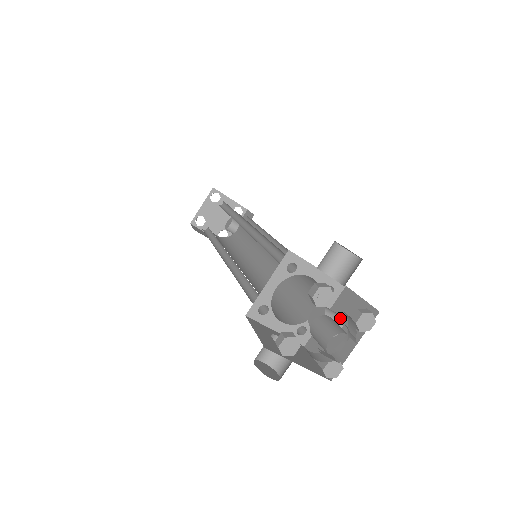
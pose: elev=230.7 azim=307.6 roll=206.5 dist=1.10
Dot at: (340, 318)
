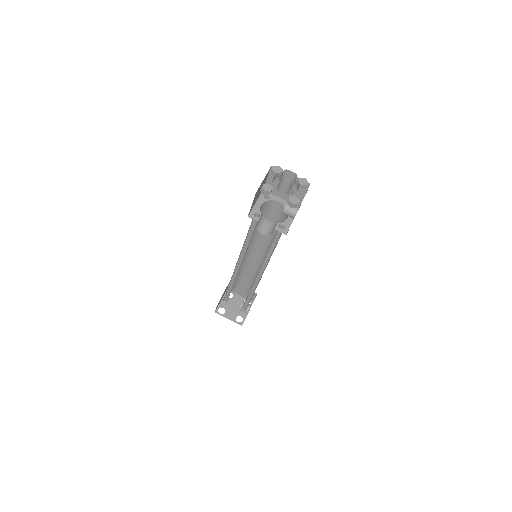
Dot at: (297, 206)
